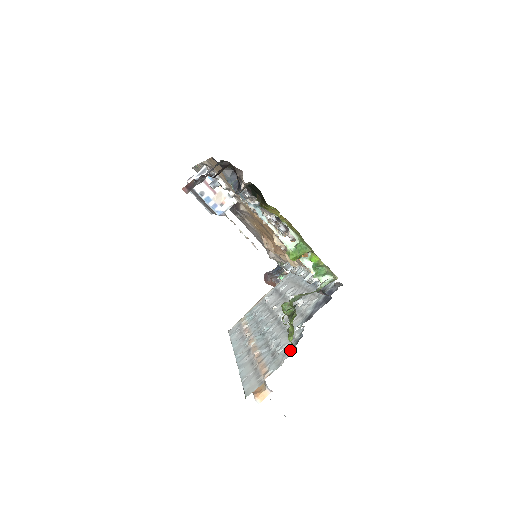
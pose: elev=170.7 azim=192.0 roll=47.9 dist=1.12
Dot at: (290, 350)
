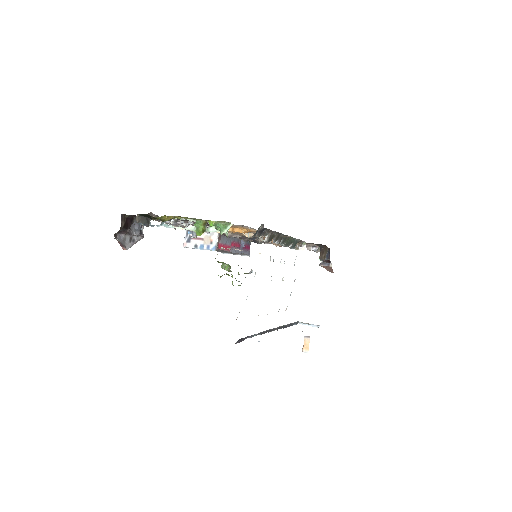
Dot at: occluded
